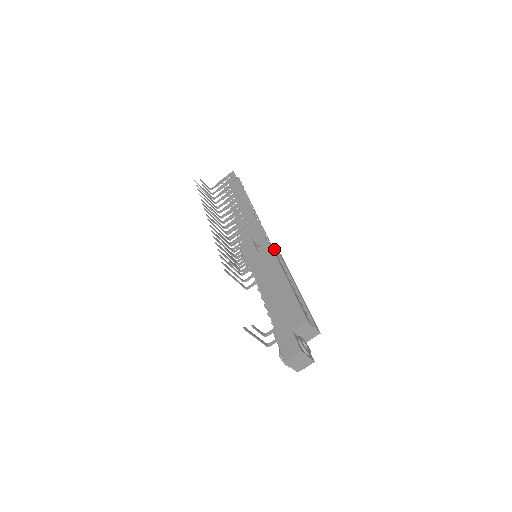
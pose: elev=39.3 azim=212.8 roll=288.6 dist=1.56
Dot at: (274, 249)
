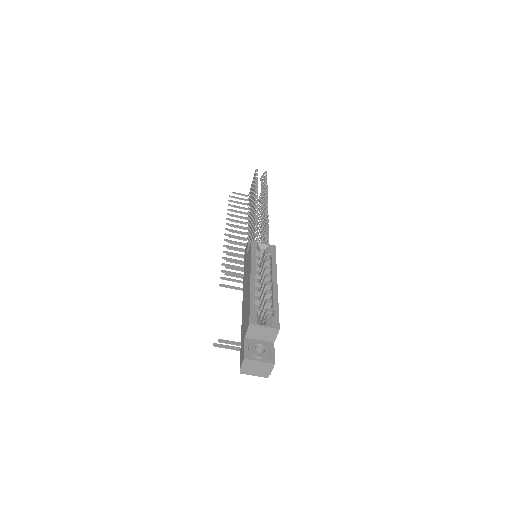
Dot at: (256, 246)
